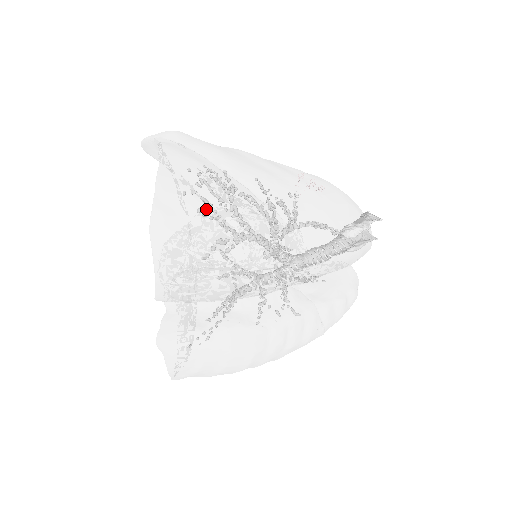
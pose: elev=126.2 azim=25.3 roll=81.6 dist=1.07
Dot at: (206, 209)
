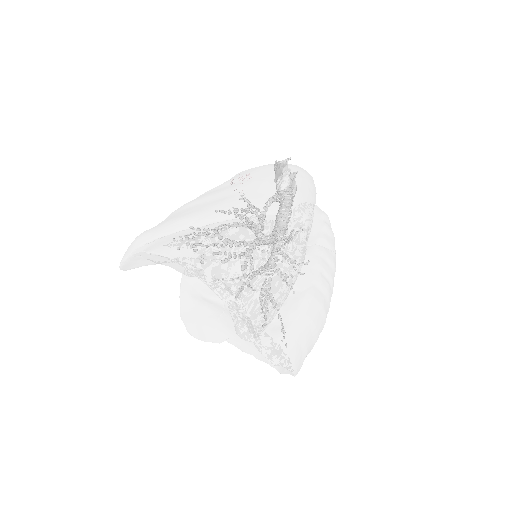
Dot at: (234, 255)
